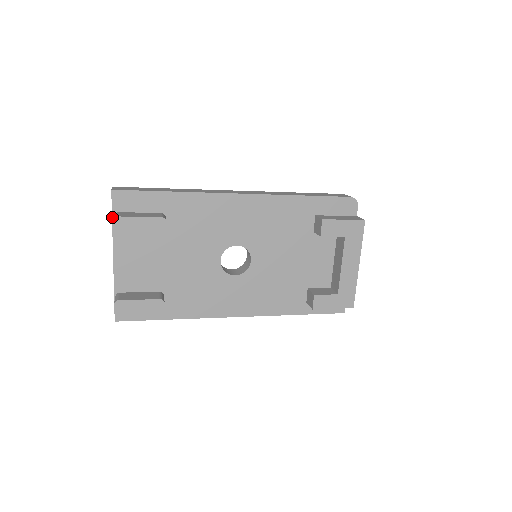
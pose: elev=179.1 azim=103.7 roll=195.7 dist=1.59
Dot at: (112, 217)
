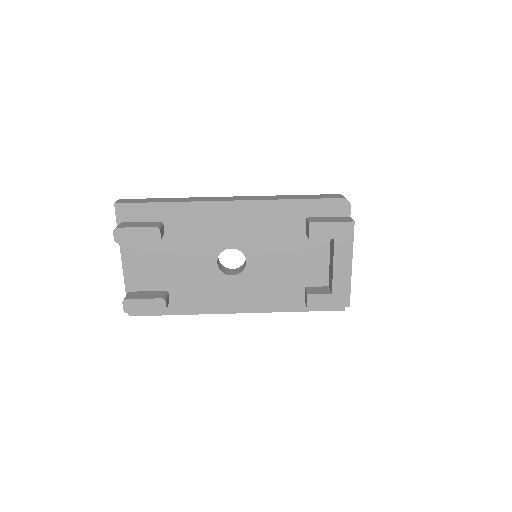
Dot at: occluded
